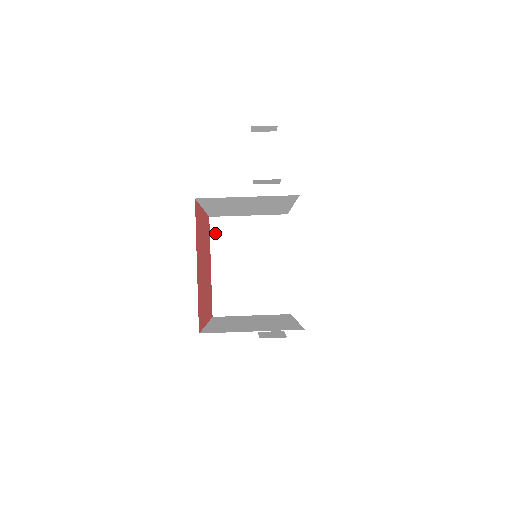
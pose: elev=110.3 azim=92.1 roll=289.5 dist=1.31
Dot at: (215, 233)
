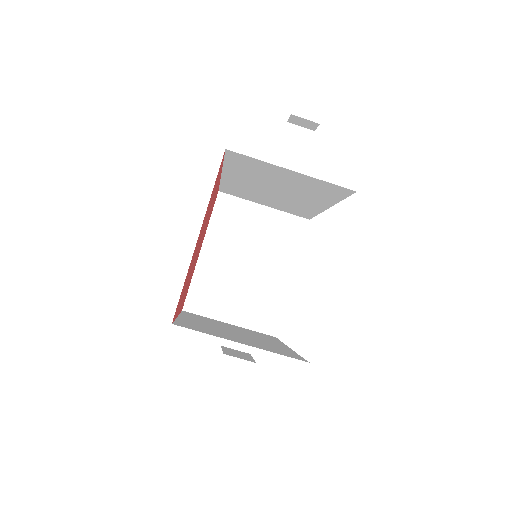
Dot at: (219, 212)
